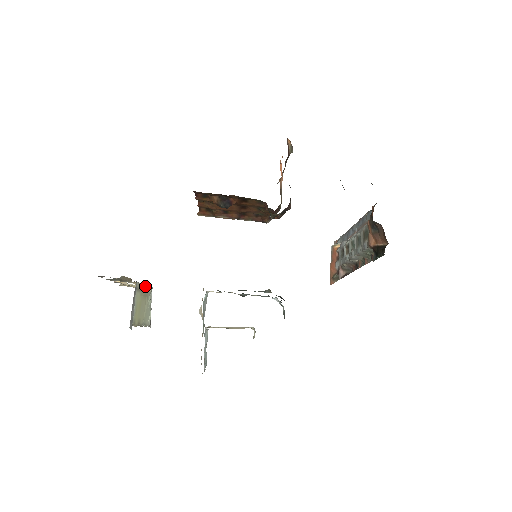
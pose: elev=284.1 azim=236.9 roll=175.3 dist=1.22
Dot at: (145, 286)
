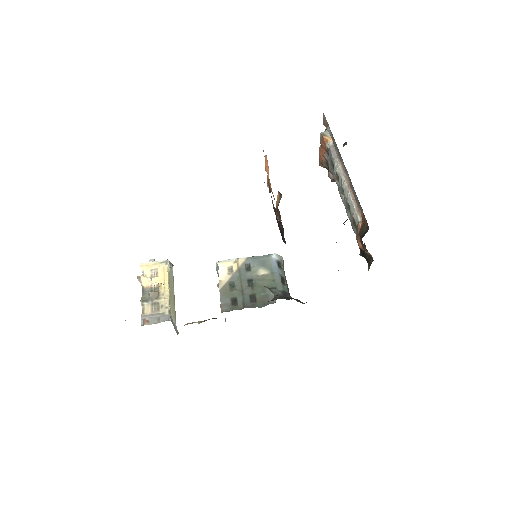
Dot at: (161, 261)
